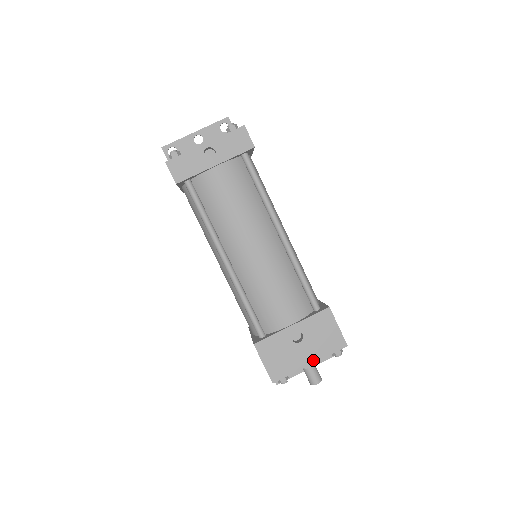
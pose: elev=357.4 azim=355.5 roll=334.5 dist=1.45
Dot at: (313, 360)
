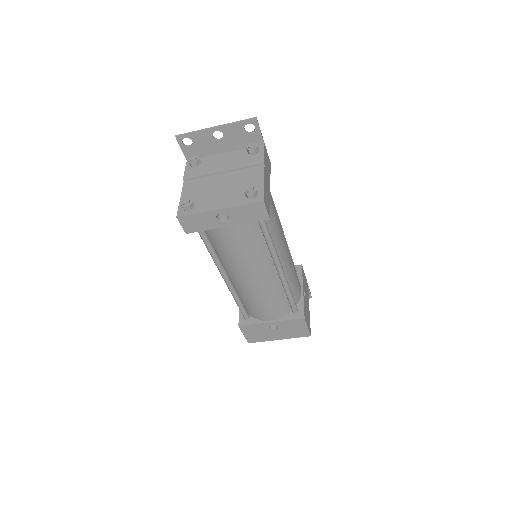
Dot at: (282, 338)
